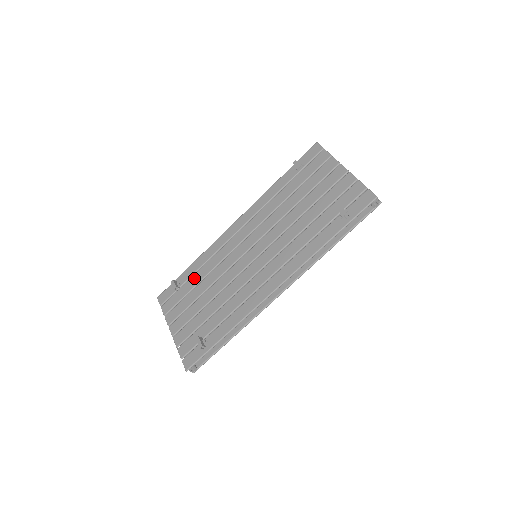
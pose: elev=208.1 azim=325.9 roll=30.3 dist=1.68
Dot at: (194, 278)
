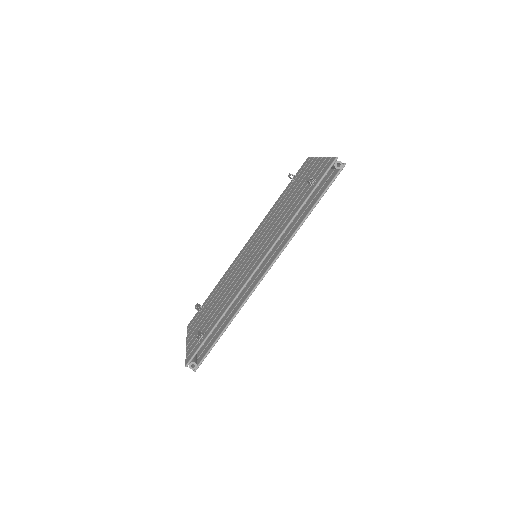
Dot at: (212, 296)
